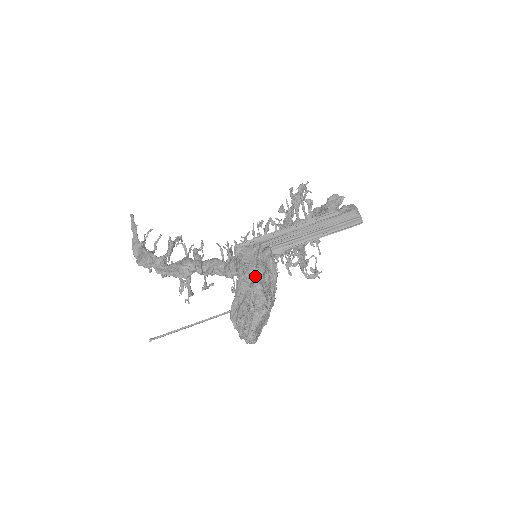
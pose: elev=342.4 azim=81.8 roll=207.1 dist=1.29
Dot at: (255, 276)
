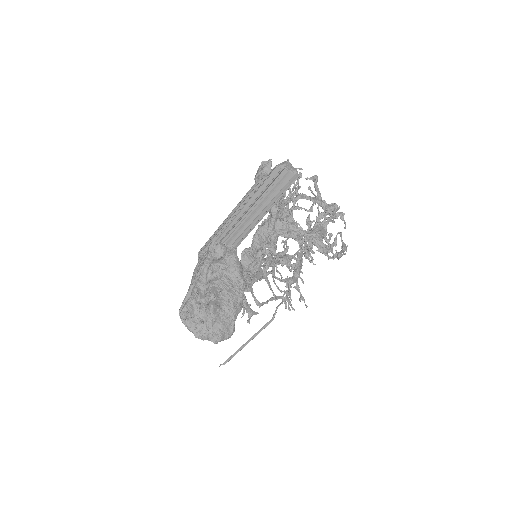
Dot at: (206, 275)
